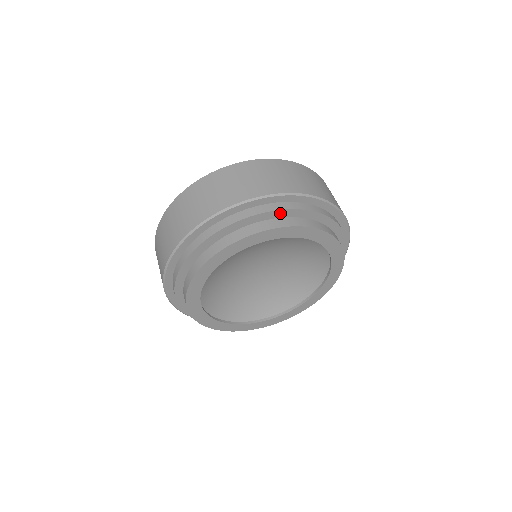
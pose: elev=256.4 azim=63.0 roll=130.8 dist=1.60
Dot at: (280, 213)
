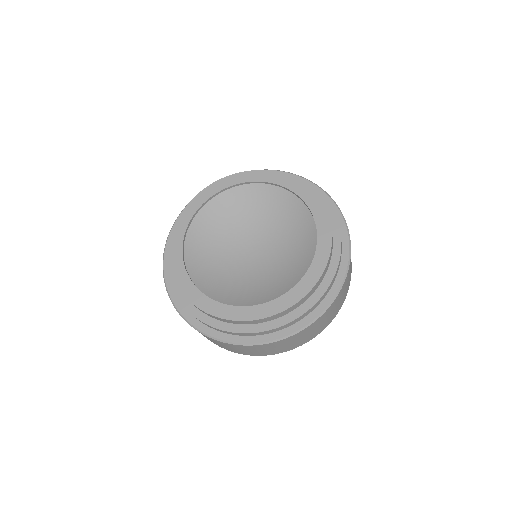
Dot at: occluded
